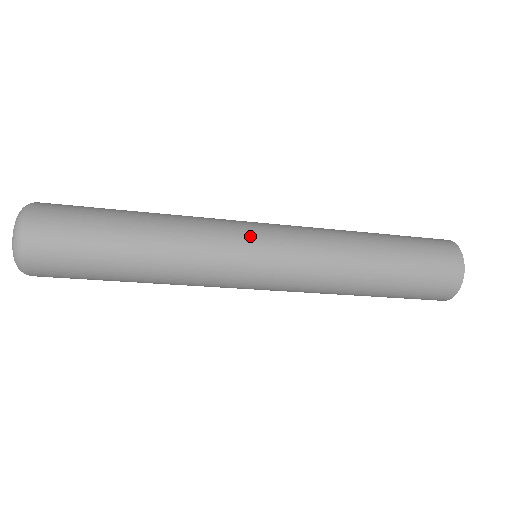
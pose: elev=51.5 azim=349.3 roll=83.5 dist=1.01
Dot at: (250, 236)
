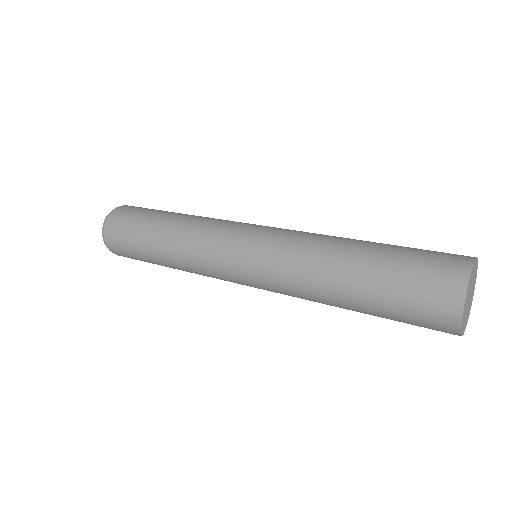
Dot at: (240, 227)
